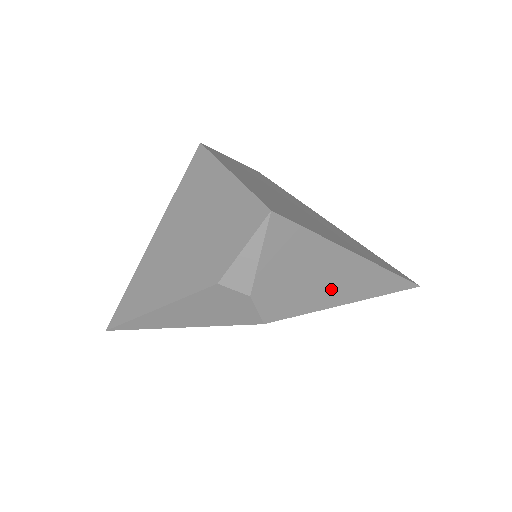
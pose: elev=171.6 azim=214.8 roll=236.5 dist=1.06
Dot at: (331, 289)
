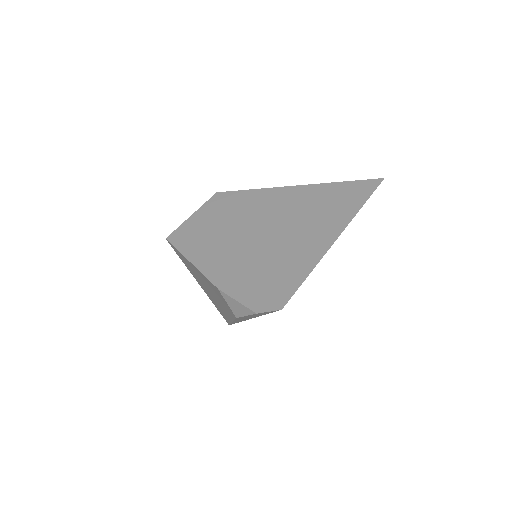
Dot at: (306, 259)
